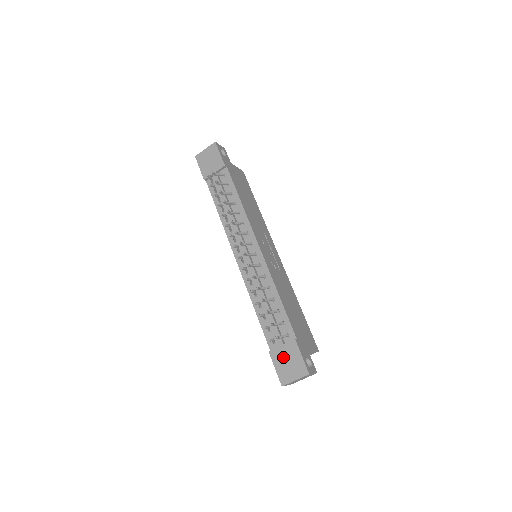
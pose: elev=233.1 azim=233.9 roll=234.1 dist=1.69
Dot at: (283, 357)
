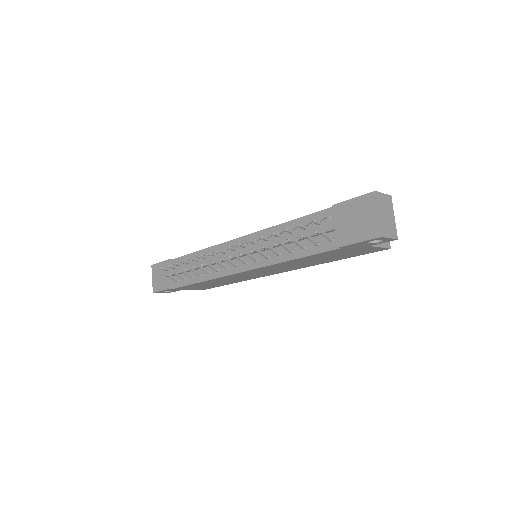
Dot at: (347, 227)
